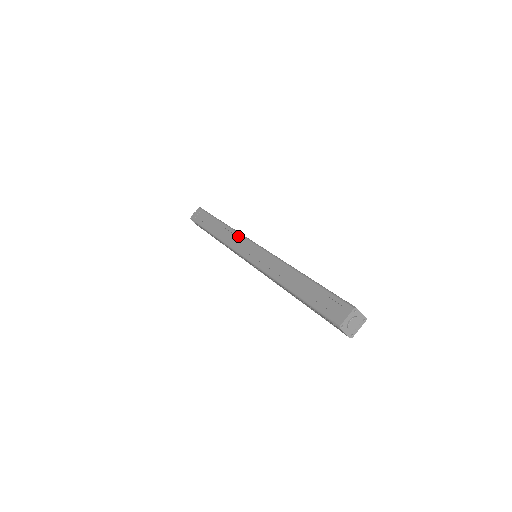
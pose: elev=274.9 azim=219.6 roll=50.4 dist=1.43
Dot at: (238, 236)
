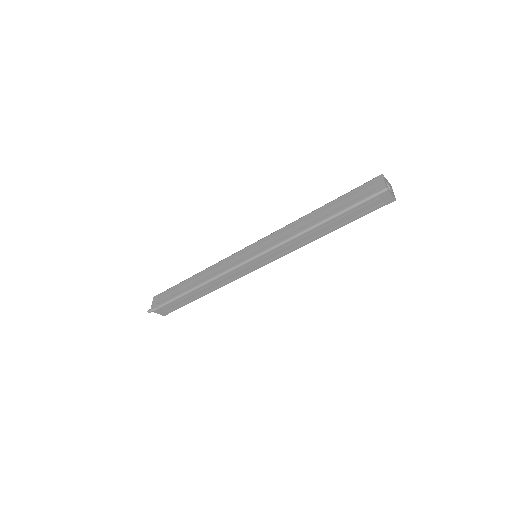
Dot at: (225, 261)
